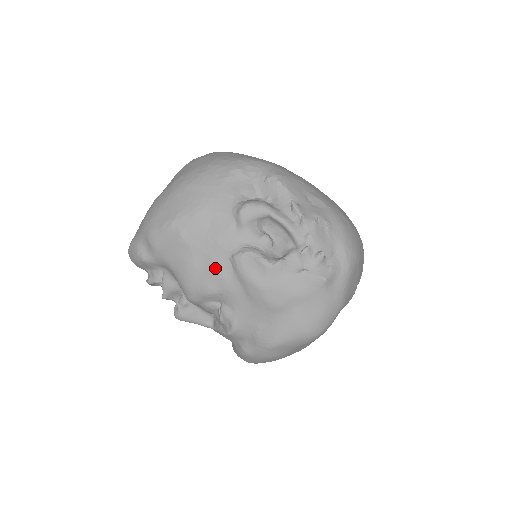
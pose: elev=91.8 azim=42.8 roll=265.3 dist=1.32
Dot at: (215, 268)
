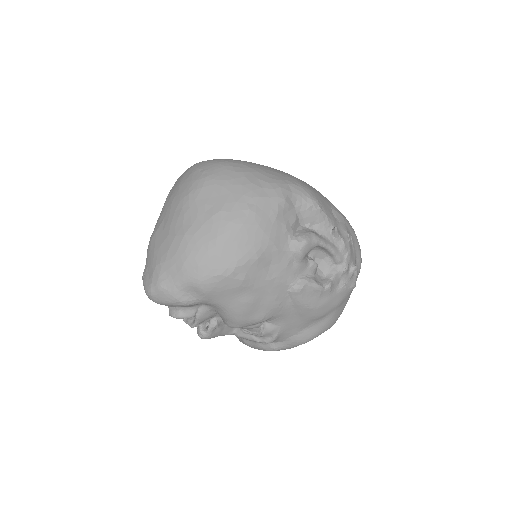
Dot at: (274, 301)
